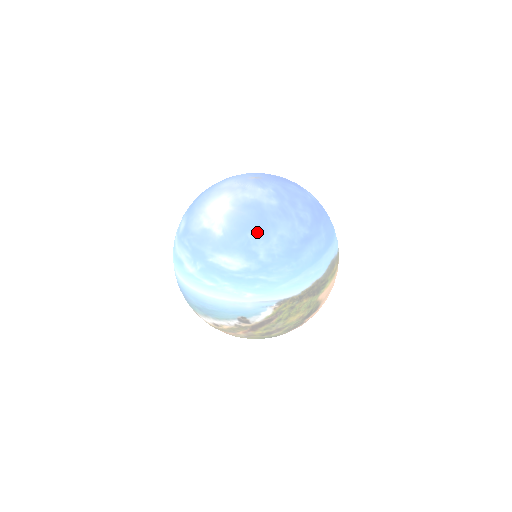
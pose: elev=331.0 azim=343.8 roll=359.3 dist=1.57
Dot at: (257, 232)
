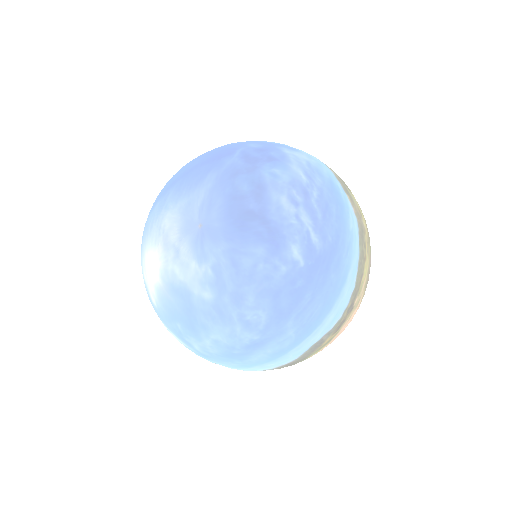
Dot at: (186, 328)
